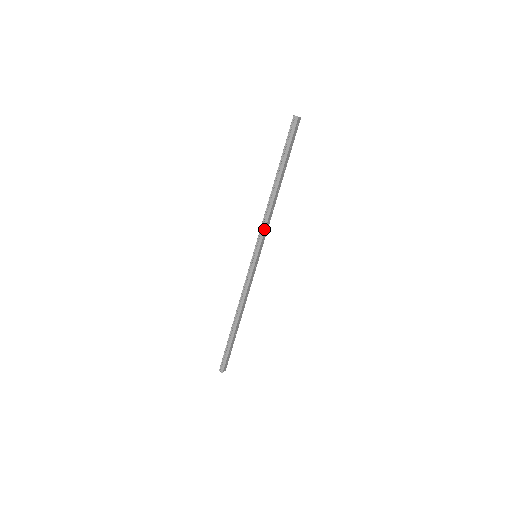
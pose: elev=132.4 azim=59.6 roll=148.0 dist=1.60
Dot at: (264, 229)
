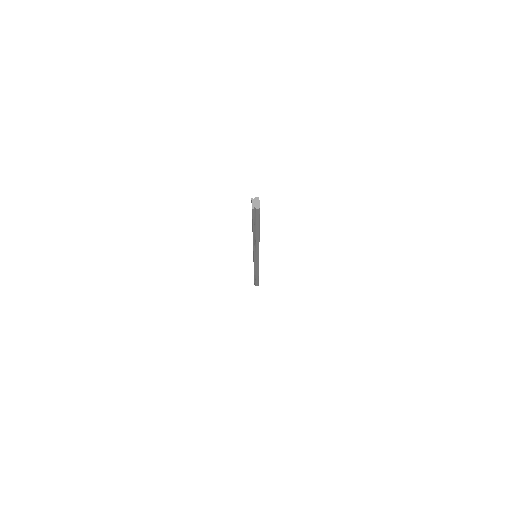
Dot at: (258, 252)
